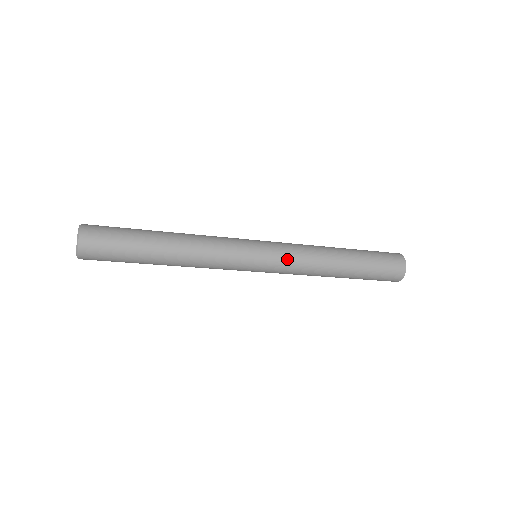
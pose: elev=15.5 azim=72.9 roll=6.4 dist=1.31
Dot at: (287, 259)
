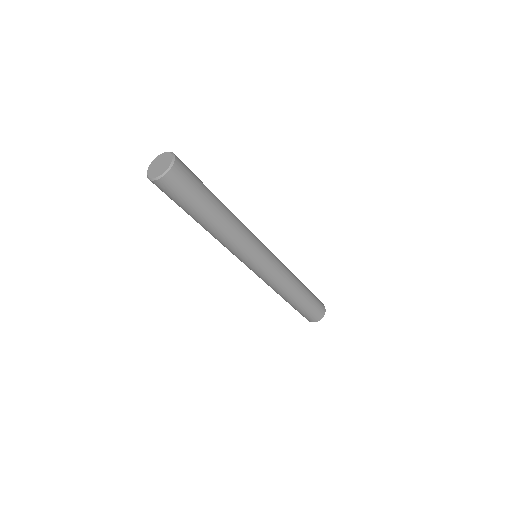
Dot at: (279, 265)
